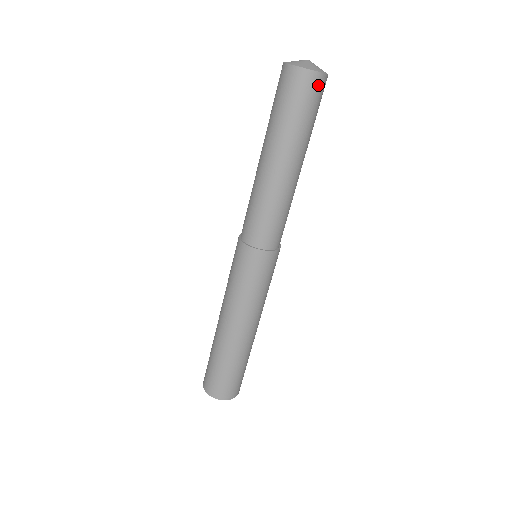
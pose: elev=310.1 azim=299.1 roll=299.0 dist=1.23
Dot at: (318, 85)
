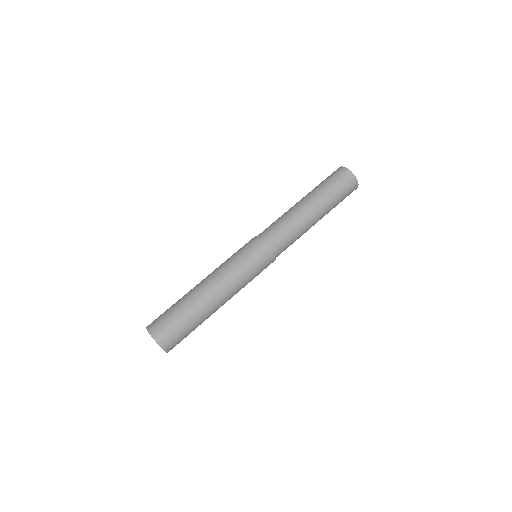
Dot at: (353, 185)
